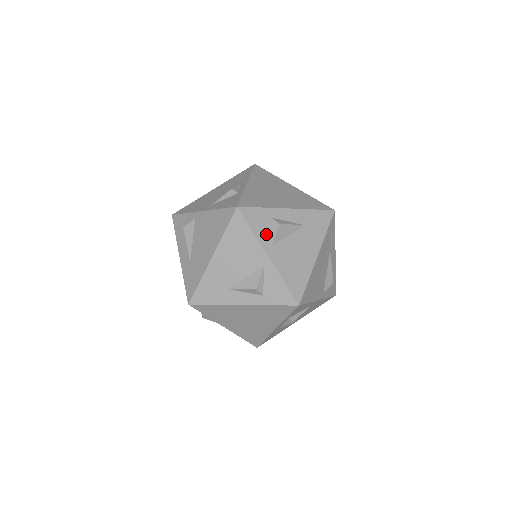
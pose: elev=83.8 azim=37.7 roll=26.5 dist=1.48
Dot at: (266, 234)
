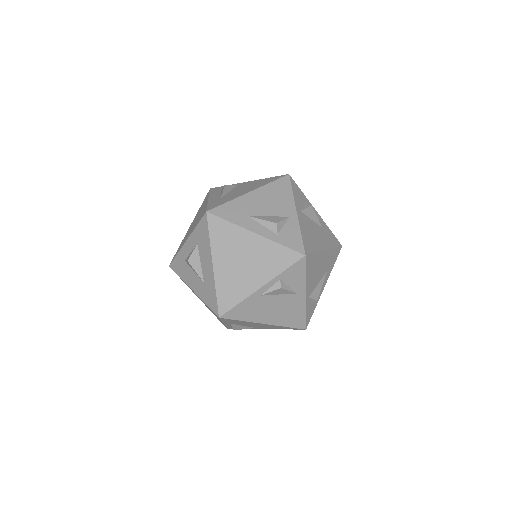
Dot at: (300, 203)
